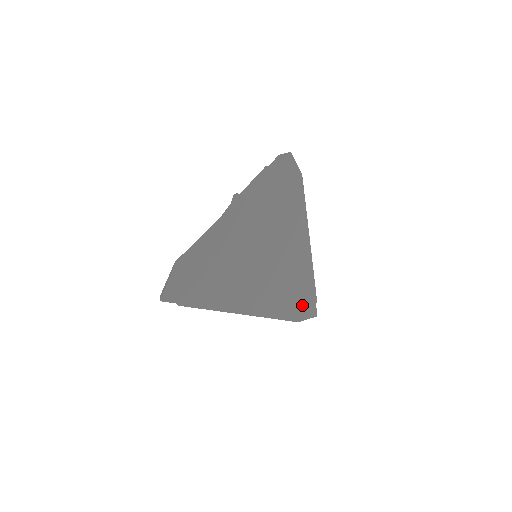
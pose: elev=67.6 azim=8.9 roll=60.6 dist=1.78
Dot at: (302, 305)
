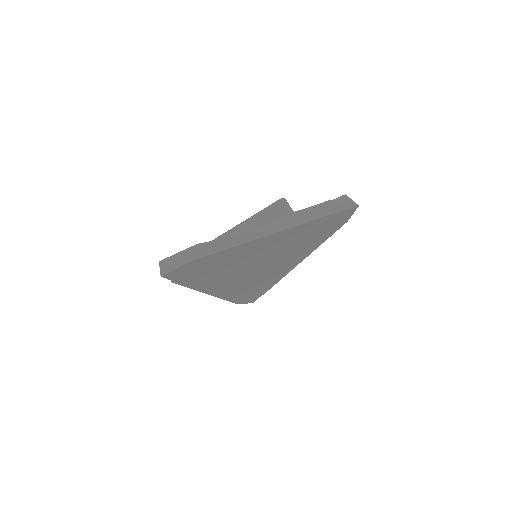
Dot at: (252, 295)
